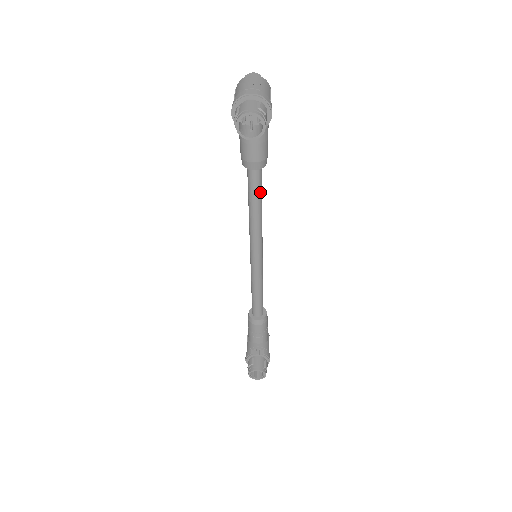
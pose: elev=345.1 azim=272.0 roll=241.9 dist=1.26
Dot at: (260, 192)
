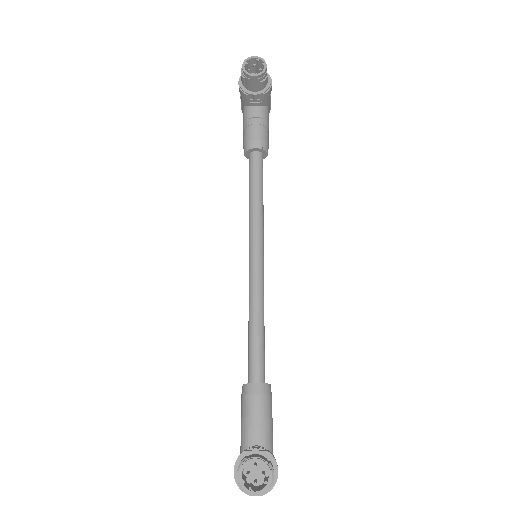
Dot at: (261, 180)
